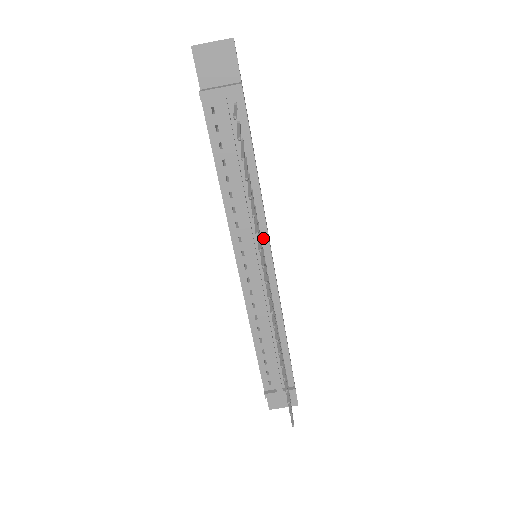
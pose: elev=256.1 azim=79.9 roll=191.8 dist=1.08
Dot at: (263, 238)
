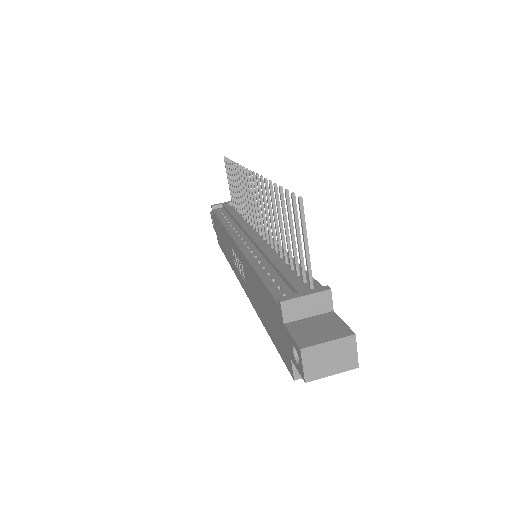
Dot at: occluded
